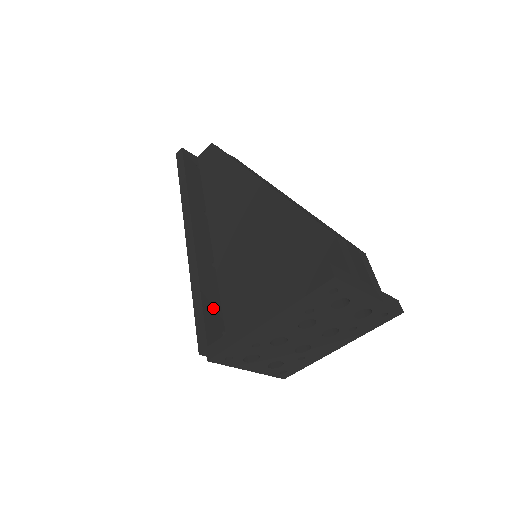
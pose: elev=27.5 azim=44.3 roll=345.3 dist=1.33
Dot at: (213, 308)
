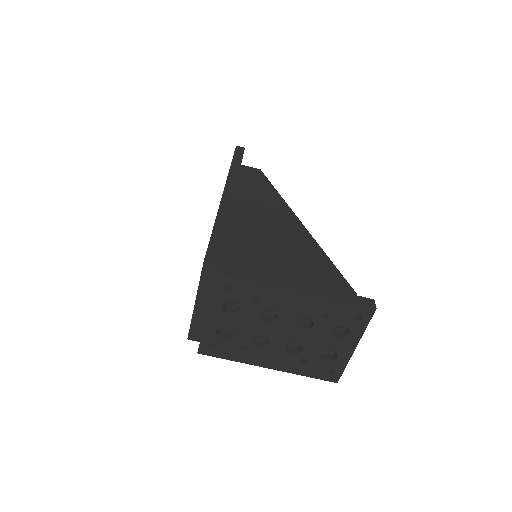
Dot at: occluded
